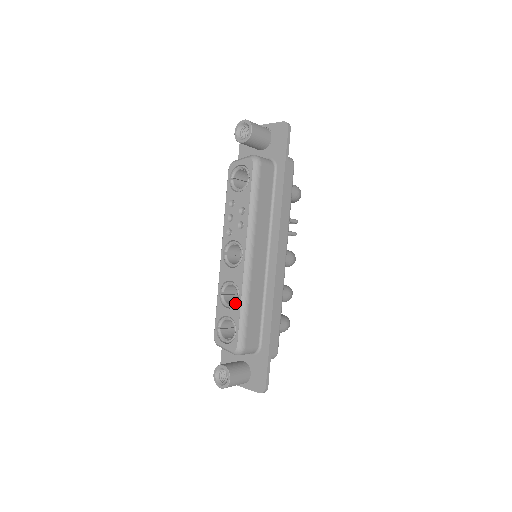
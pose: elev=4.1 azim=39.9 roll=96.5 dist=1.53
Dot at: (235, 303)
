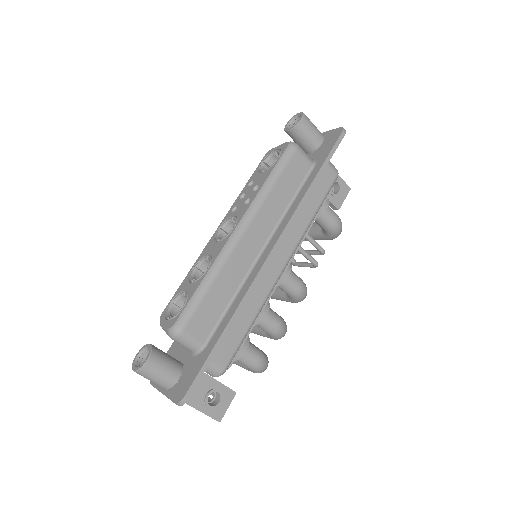
Dot at: (200, 276)
